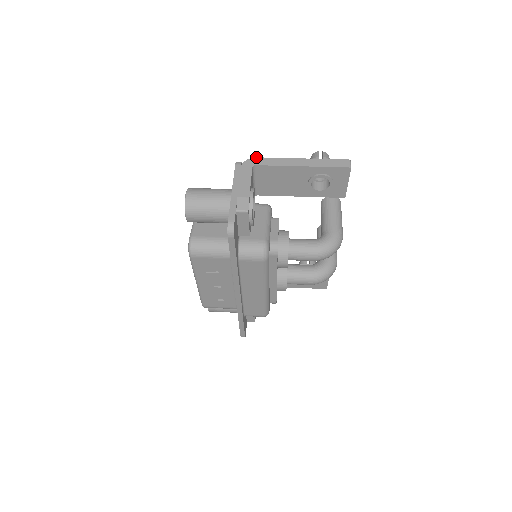
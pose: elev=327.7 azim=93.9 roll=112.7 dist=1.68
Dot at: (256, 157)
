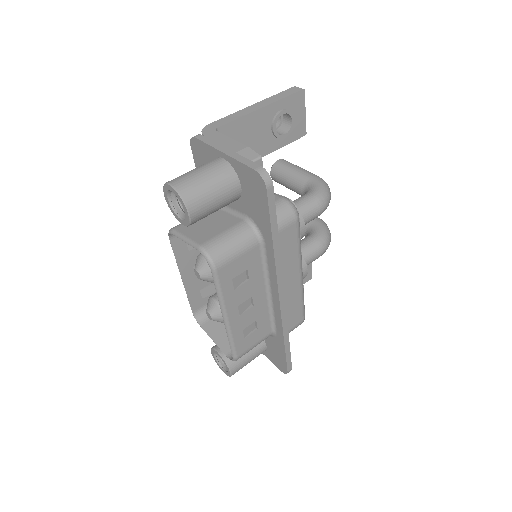
Dot at: (209, 124)
